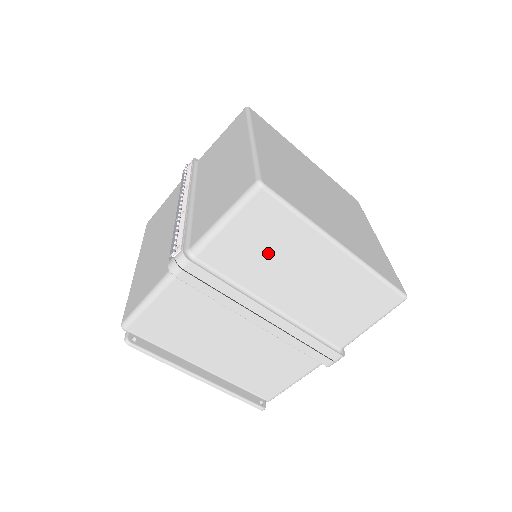
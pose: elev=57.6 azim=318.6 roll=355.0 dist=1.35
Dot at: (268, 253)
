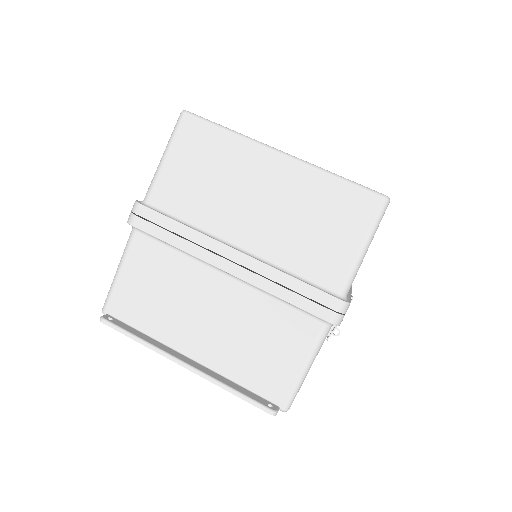
Dot at: (211, 179)
